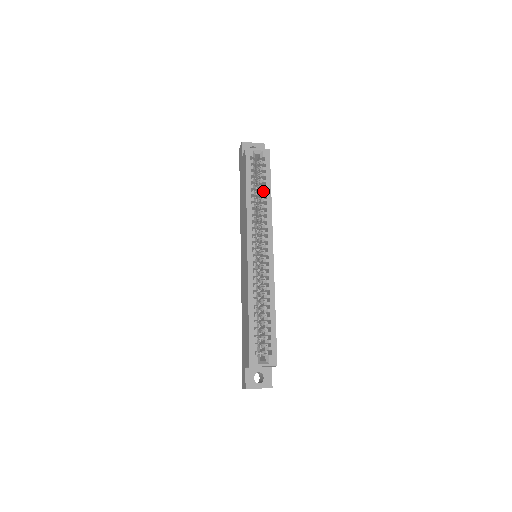
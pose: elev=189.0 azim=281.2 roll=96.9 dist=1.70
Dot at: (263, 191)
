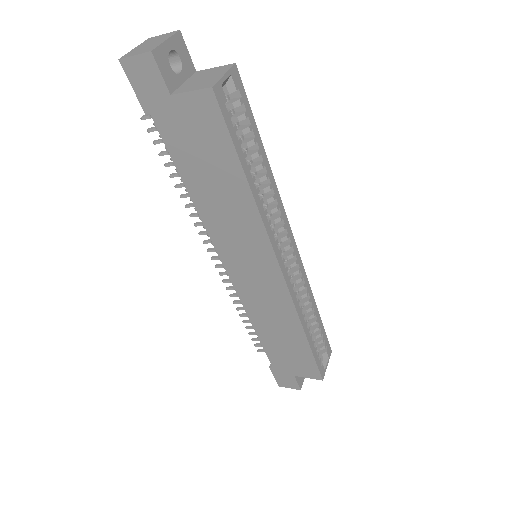
Dot at: (247, 156)
